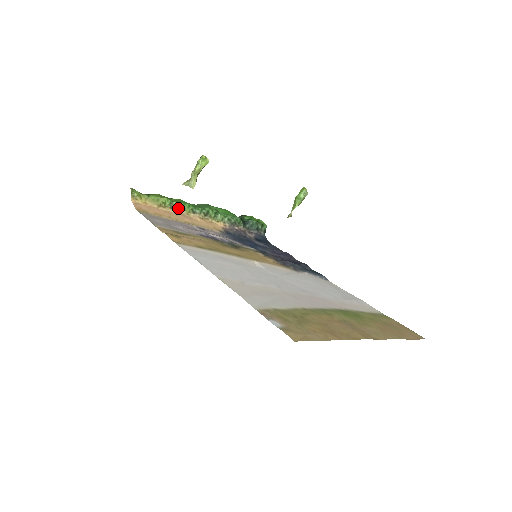
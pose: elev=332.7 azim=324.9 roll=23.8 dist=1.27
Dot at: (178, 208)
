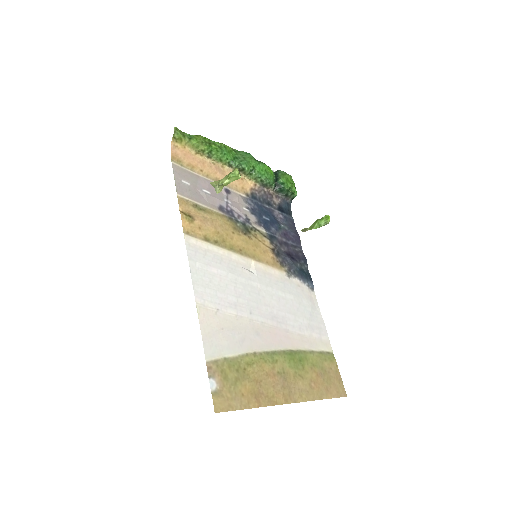
Dot at: (215, 158)
